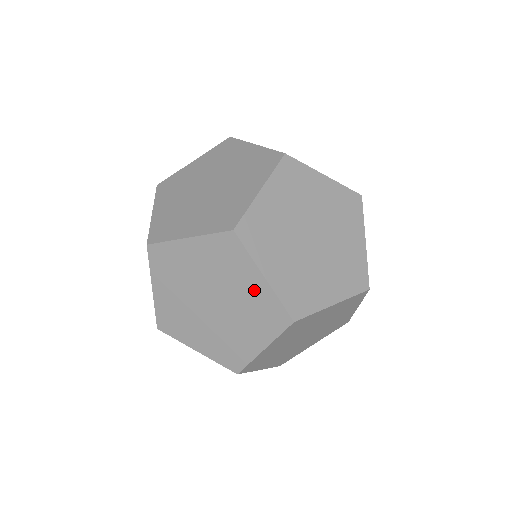
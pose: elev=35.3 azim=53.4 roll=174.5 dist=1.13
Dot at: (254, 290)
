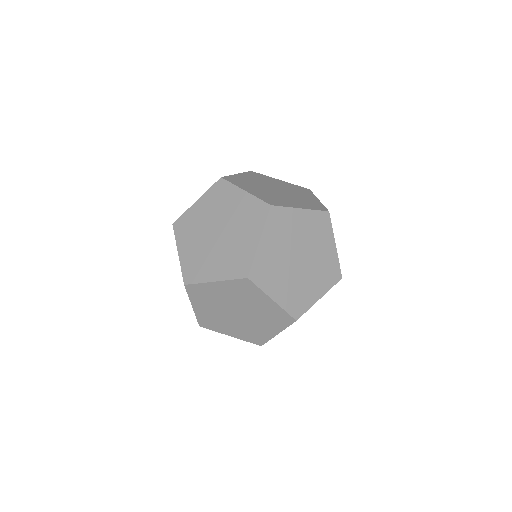
Dot at: (247, 244)
